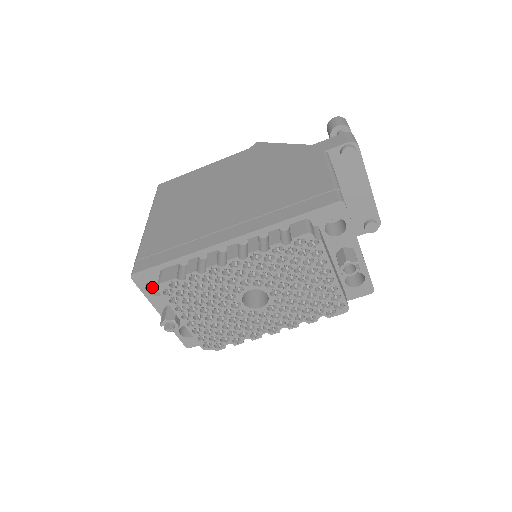
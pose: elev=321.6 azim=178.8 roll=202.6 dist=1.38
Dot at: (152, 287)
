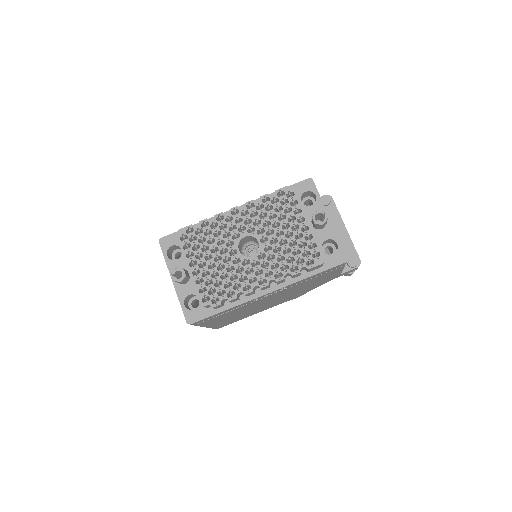
Dot at: occluded
